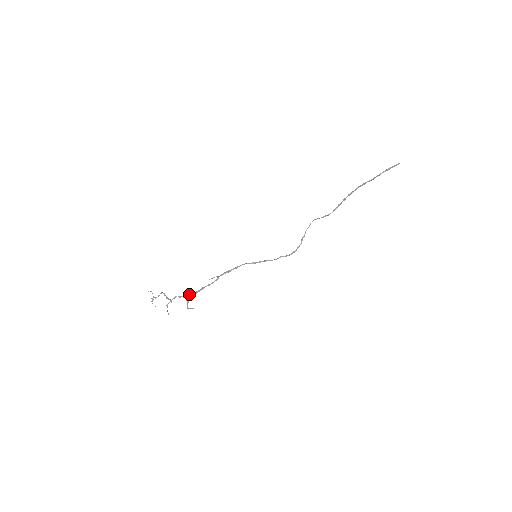
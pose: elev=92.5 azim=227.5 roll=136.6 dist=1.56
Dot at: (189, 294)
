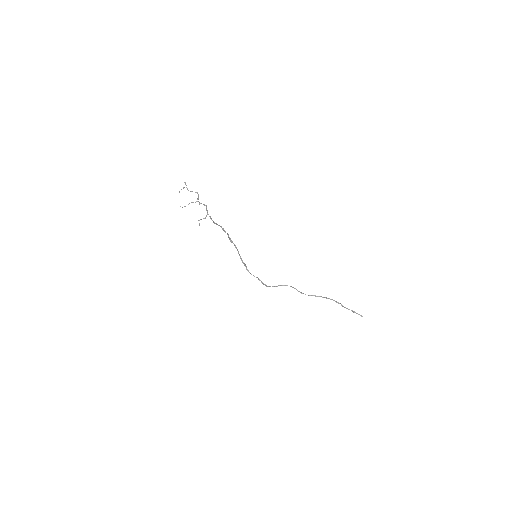
Dot at: (210, 216)
